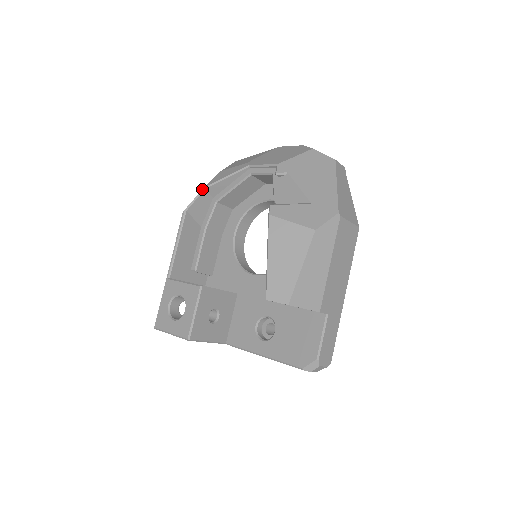
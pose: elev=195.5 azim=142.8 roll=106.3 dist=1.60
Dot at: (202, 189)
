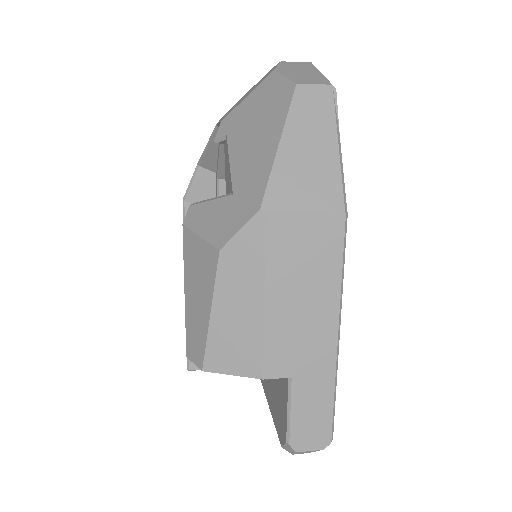
Dot at: occluded
